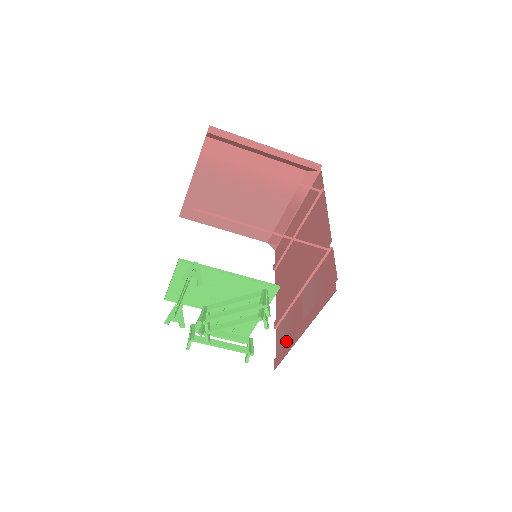
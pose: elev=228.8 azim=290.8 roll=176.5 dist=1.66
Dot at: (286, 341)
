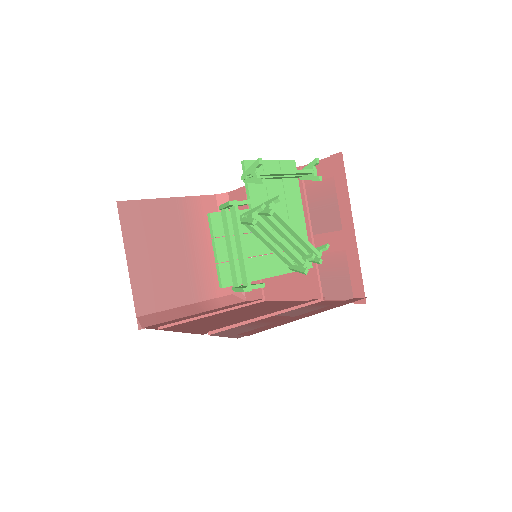
Dot at: occluded
